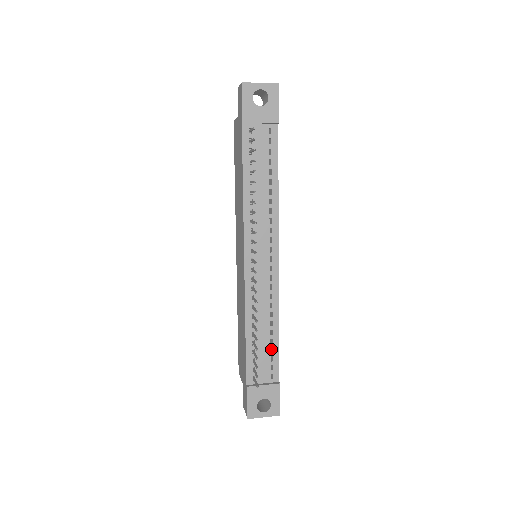
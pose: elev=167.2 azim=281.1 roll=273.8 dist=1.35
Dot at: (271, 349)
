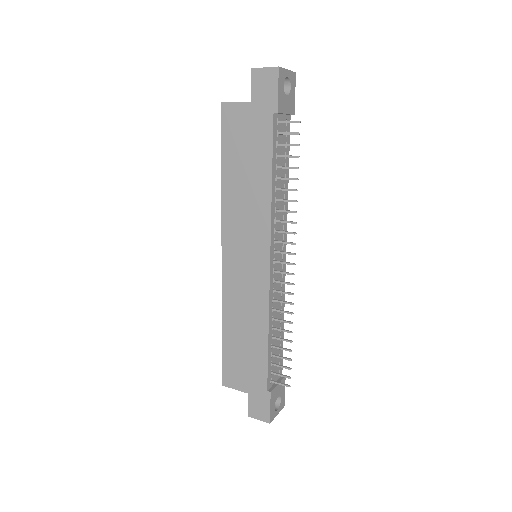
Dot at: occluded
